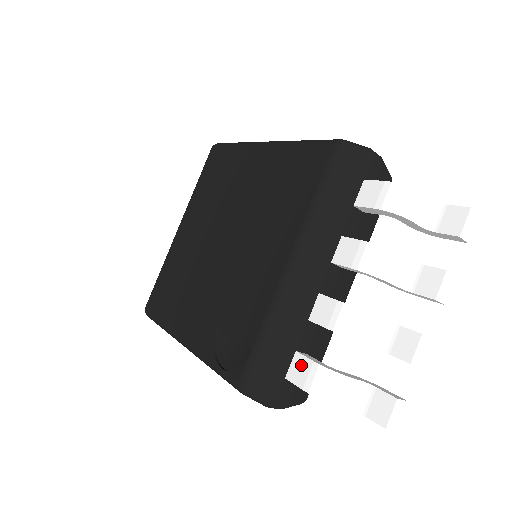
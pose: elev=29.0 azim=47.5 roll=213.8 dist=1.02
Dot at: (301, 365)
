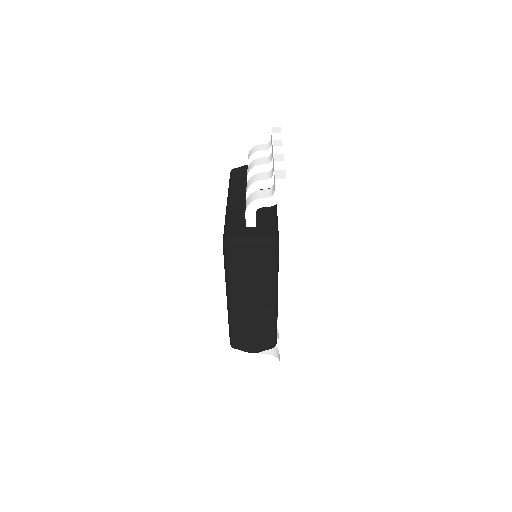
Dot at: occluded
